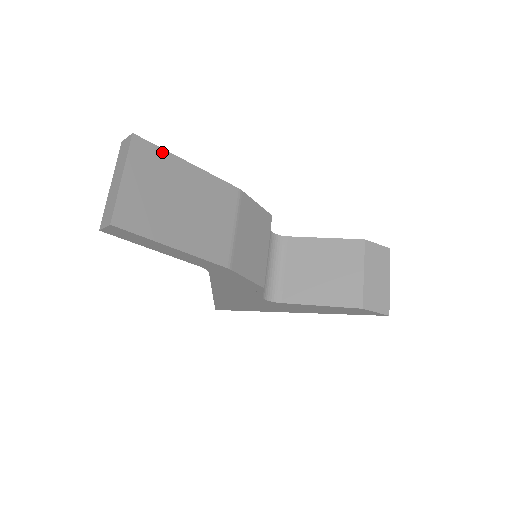
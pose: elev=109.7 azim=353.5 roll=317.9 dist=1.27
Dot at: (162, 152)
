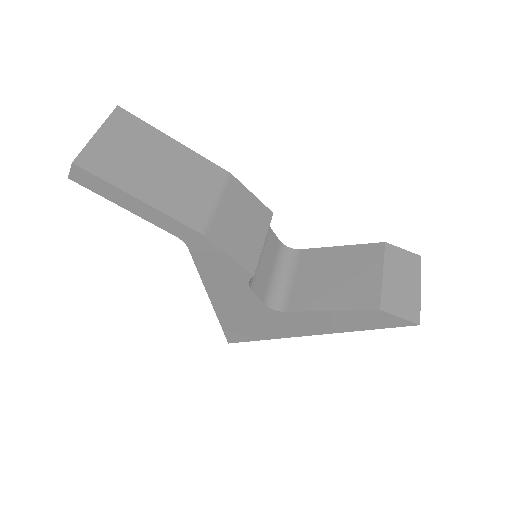
Dot at: (145, 125)
